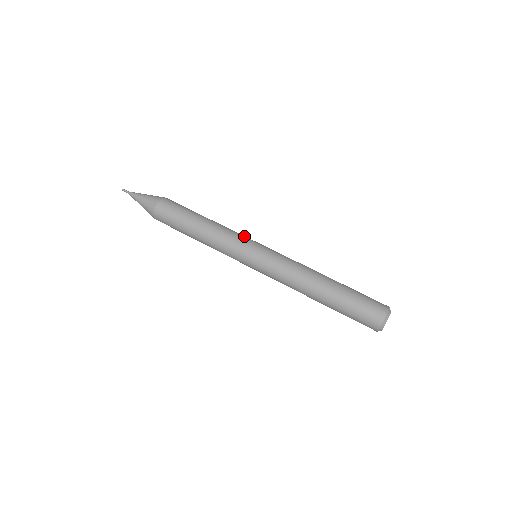
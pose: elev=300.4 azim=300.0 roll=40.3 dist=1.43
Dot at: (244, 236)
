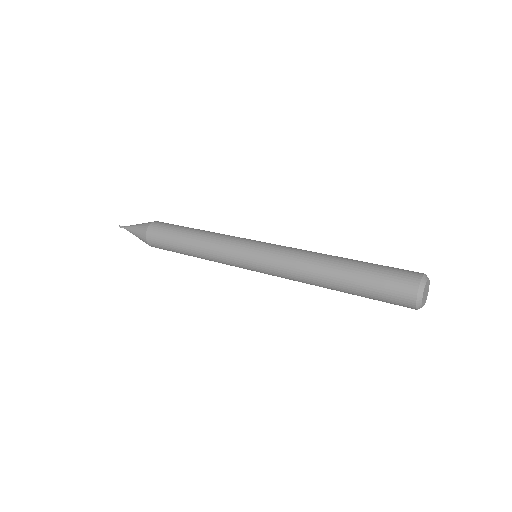
Dot at: occluded
